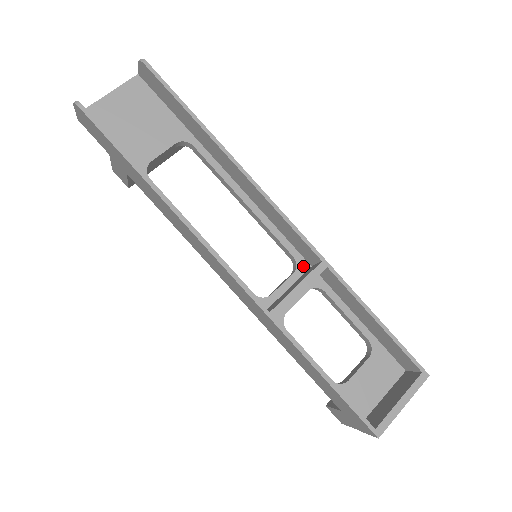
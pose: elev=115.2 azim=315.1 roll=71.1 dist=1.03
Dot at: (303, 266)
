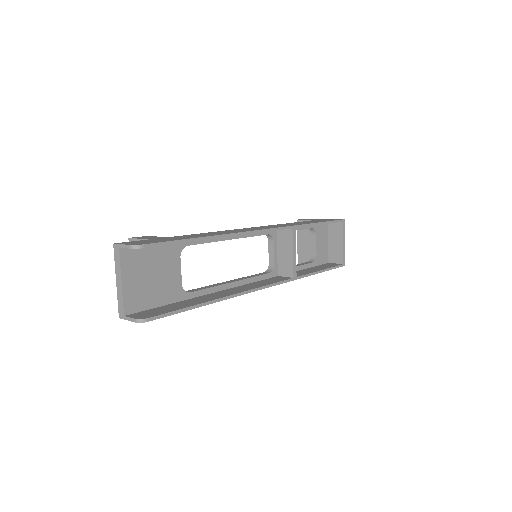
Dot at: (274, 233)
